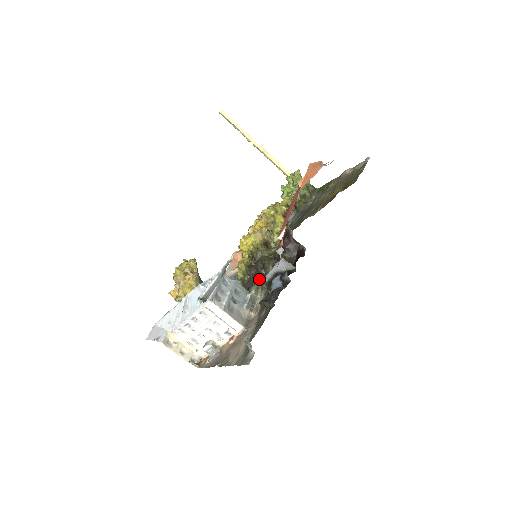
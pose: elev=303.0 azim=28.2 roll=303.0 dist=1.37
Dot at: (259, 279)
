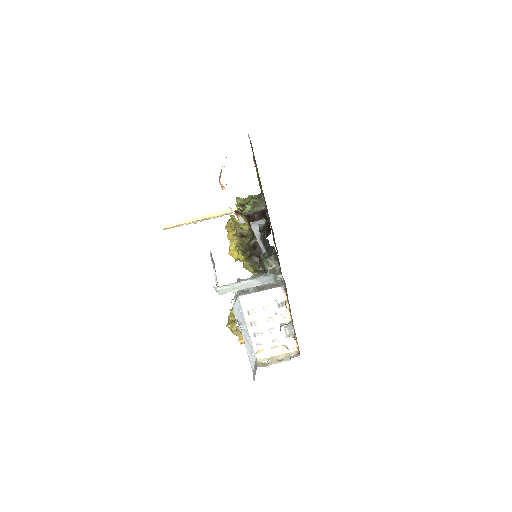
Dot at: (261, 256)
